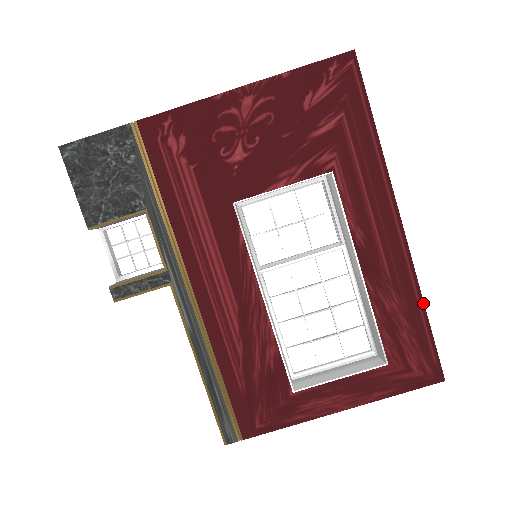
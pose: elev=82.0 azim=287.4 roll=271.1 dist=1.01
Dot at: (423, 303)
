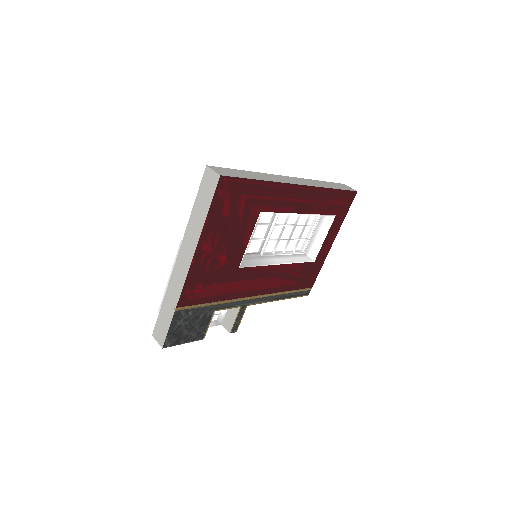
Dot at: (331, 189)
